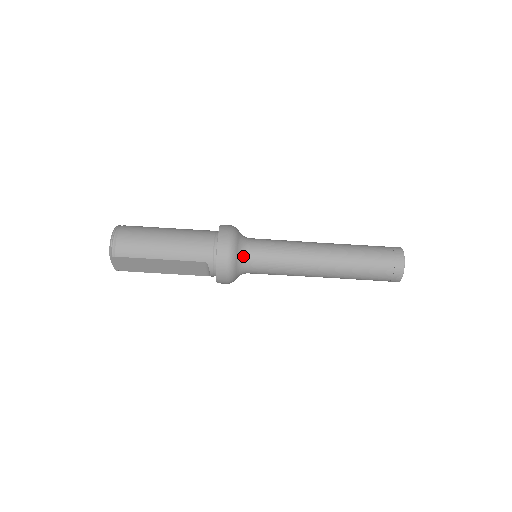
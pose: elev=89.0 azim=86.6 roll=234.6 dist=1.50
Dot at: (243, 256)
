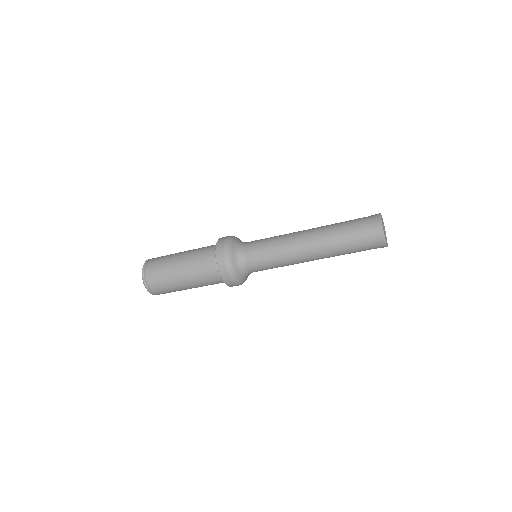
Dot at: (246, 273)
